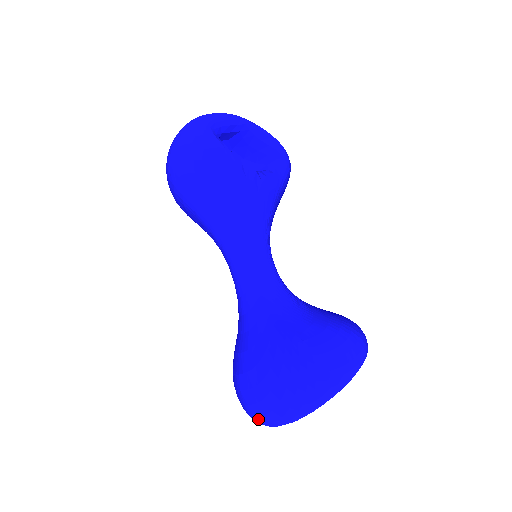
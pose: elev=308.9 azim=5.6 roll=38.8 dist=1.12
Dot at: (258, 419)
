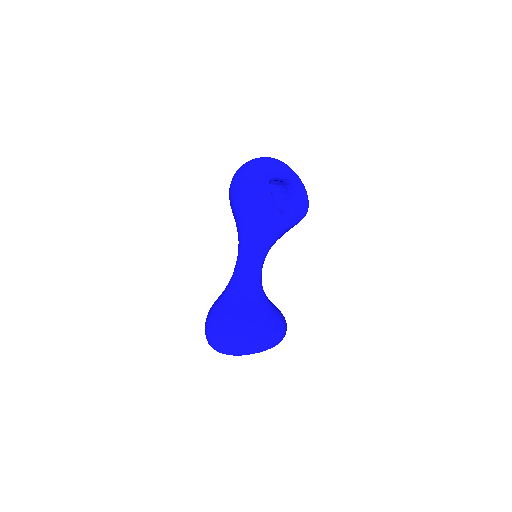
Dot at: (209, 342)
